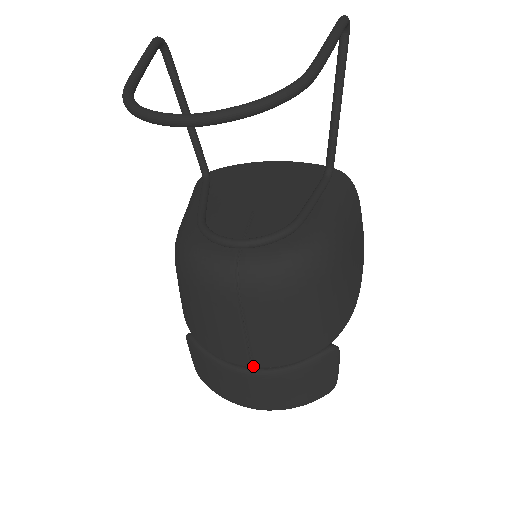
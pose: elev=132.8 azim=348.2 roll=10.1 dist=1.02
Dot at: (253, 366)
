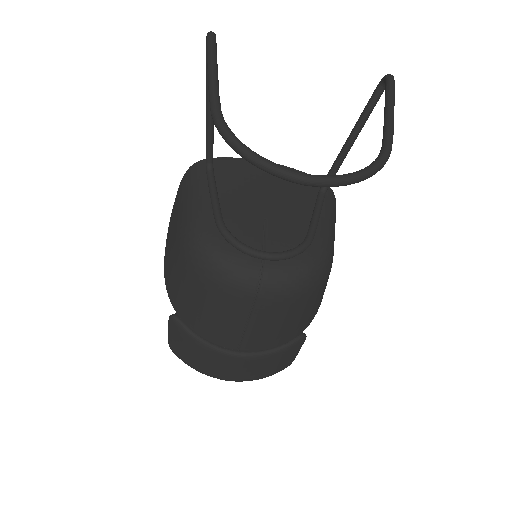
Dot at: (239, 350)
